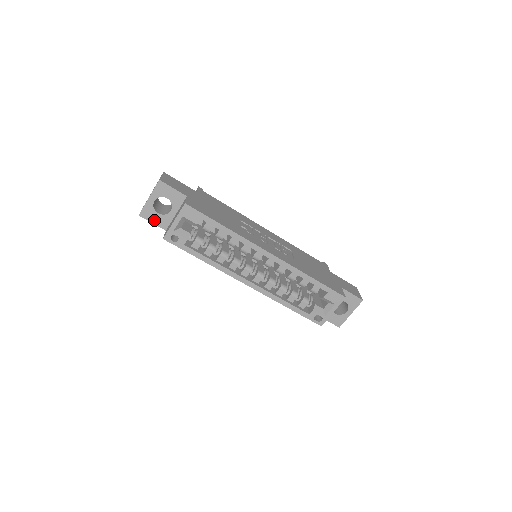
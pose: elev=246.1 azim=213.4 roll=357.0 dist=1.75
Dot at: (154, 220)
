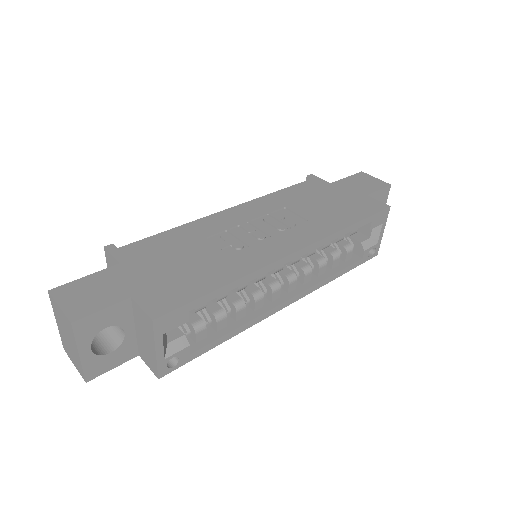
Dot at: (112, 364)
